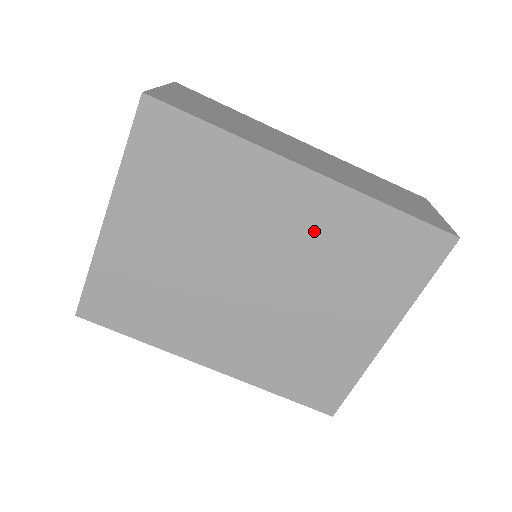
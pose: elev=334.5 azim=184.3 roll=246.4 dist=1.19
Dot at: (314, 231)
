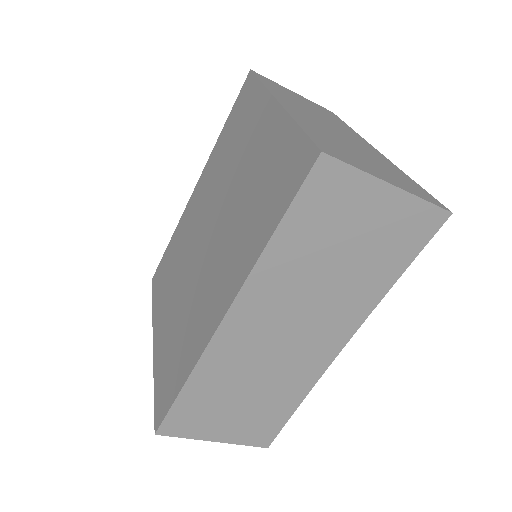
Dot at: (210, 183)
